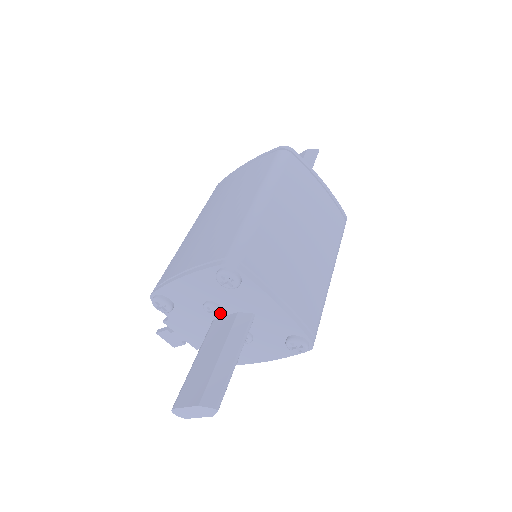
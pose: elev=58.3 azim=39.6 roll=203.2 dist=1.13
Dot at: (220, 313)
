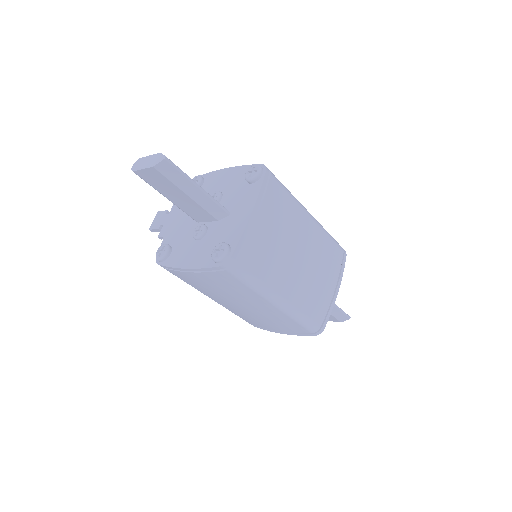
Dot at: occluded
